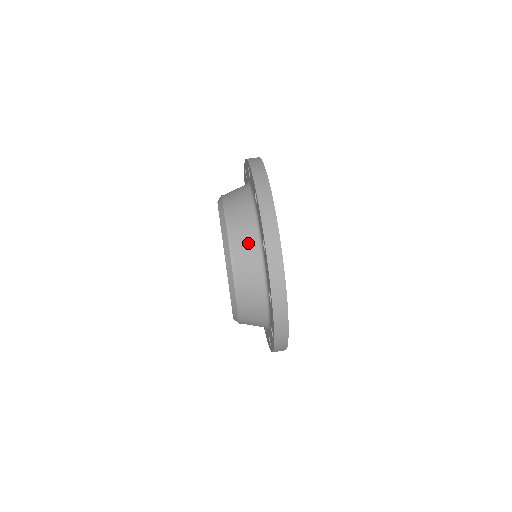
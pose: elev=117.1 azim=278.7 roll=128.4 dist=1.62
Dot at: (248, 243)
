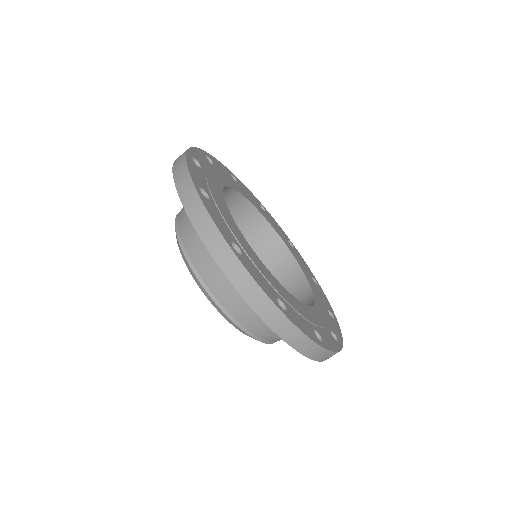
Dot at: (211, 262)
